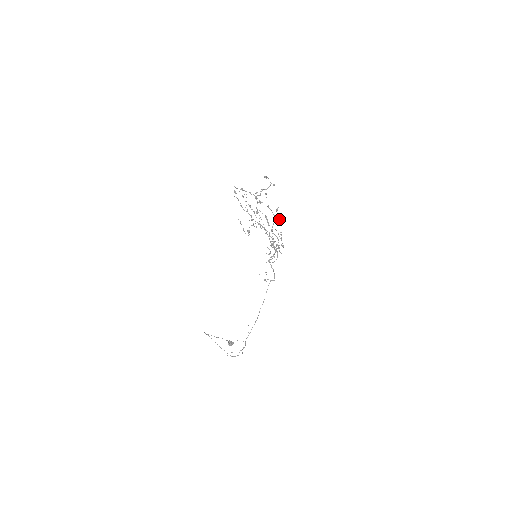
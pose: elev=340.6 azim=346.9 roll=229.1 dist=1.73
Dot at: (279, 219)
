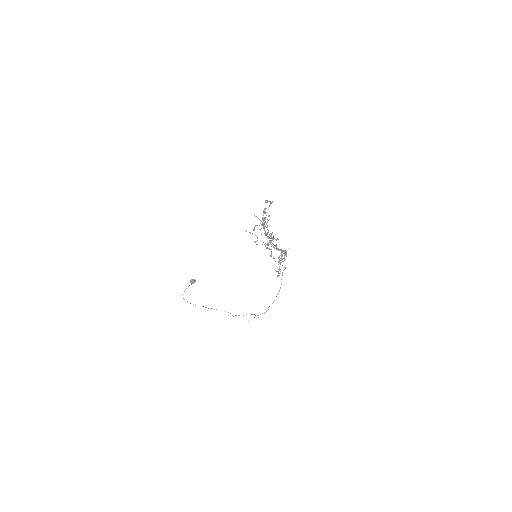
Dot at: (268, 216)
